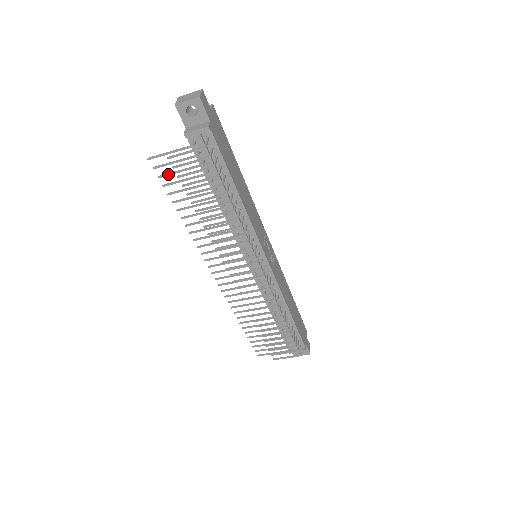
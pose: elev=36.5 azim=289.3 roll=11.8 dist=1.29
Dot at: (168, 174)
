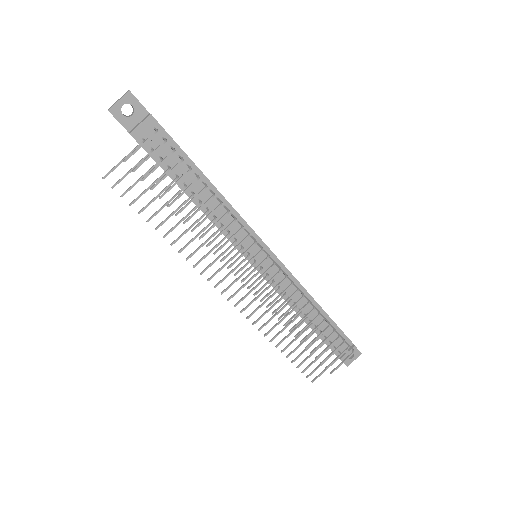
Dot at: (130, 187)
